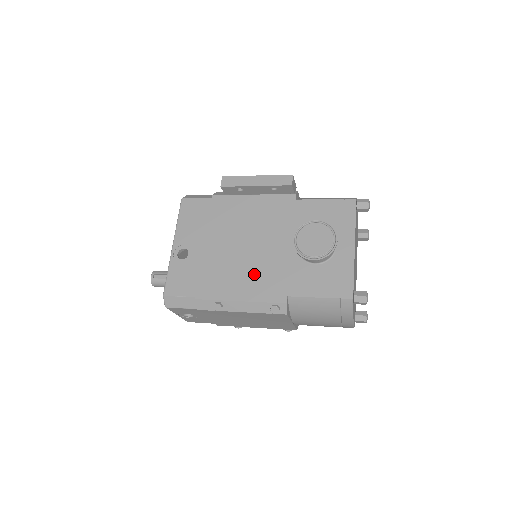
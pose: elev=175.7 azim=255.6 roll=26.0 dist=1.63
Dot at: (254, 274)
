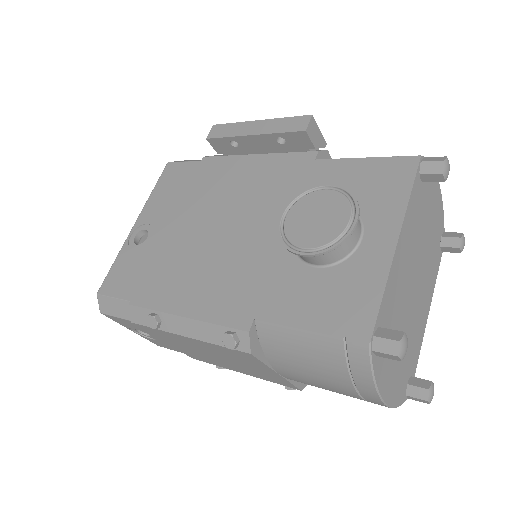
Dot at: (217, 275)
